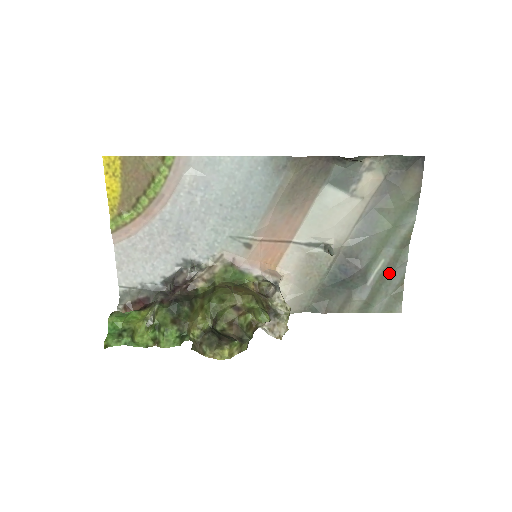
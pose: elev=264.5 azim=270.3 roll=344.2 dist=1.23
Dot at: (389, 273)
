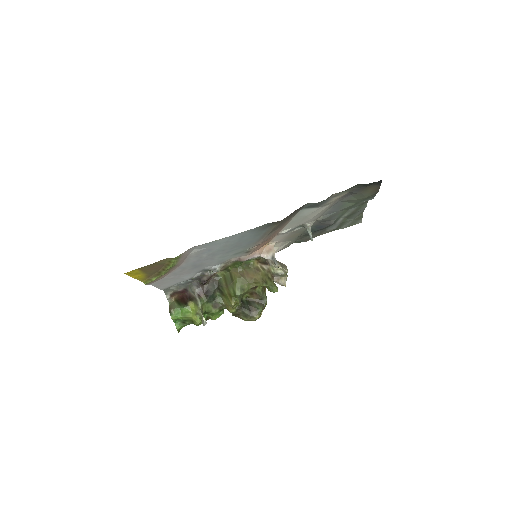
Dot at: (352, 214)
